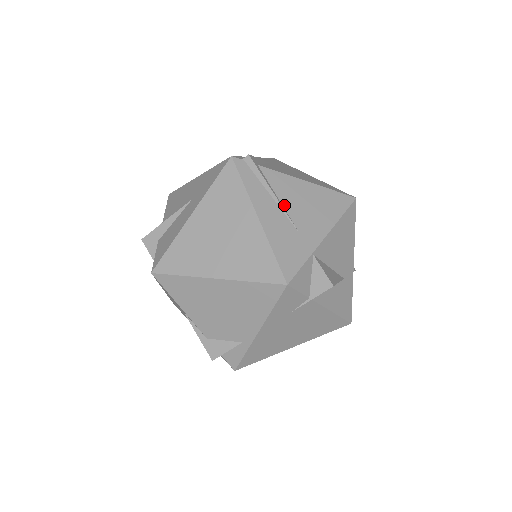
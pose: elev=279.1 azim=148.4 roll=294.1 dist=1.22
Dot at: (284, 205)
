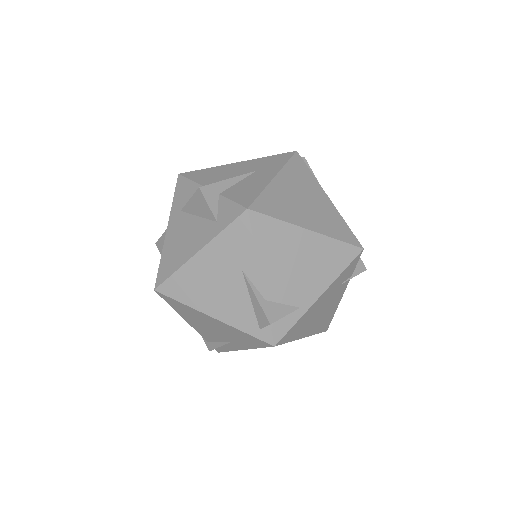
Dot at: occluded
